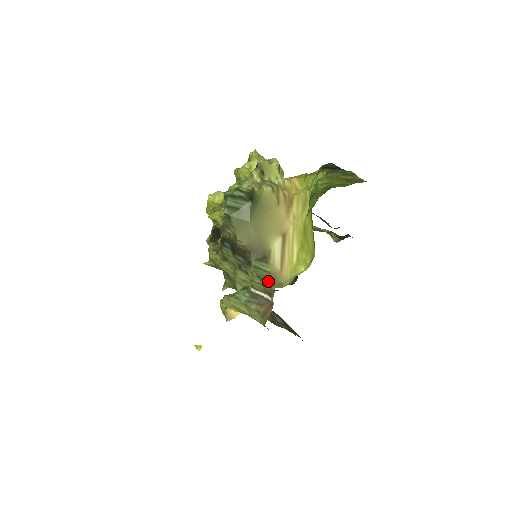
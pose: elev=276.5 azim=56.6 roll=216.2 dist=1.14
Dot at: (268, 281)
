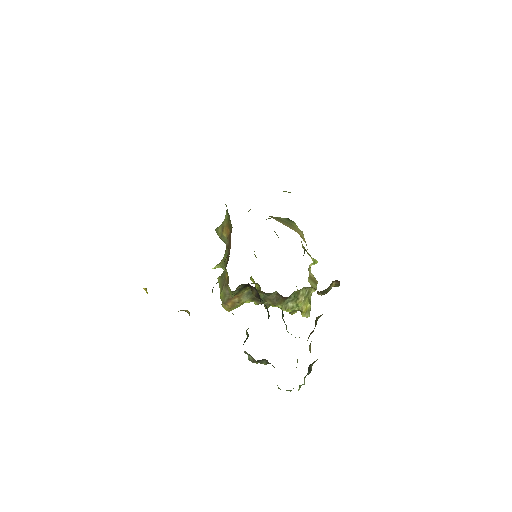
Dot at: occluded
